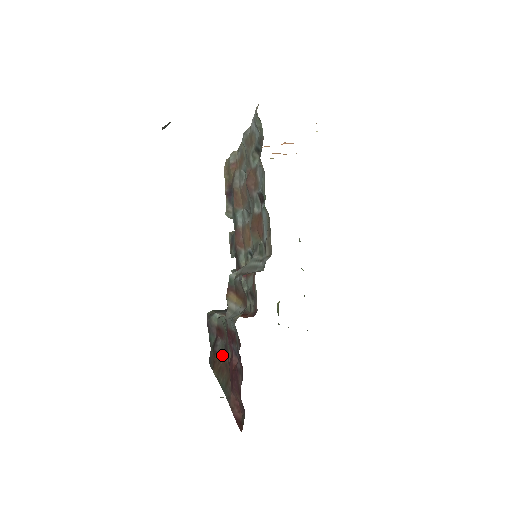
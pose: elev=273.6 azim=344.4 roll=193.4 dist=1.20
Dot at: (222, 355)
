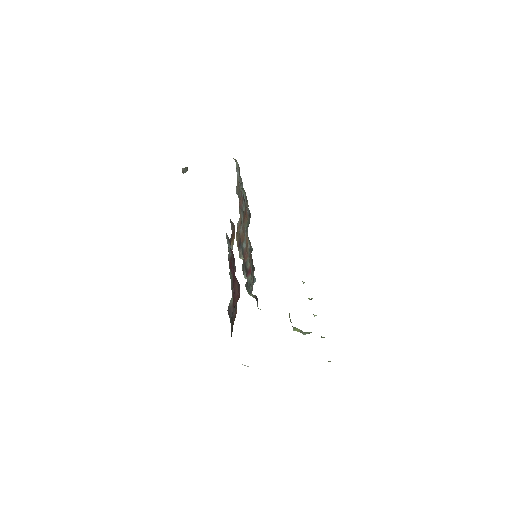
Dot at: (236, 311)
